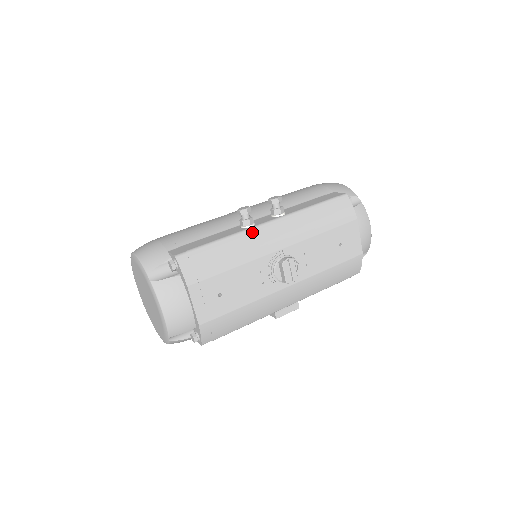
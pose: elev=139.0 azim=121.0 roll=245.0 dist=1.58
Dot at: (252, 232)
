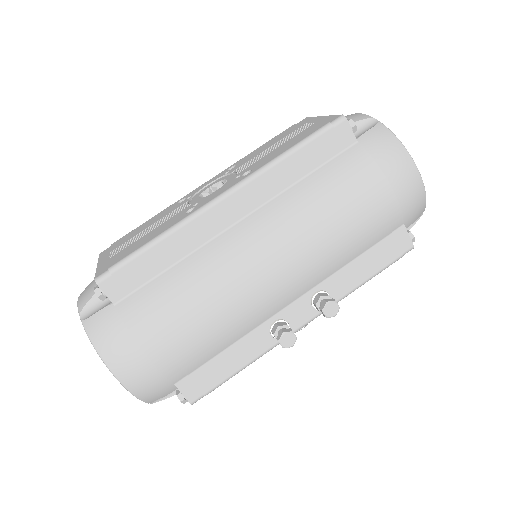
Dot at: occluded
